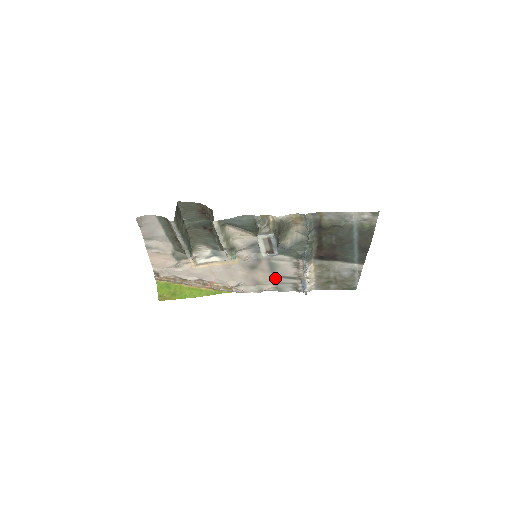
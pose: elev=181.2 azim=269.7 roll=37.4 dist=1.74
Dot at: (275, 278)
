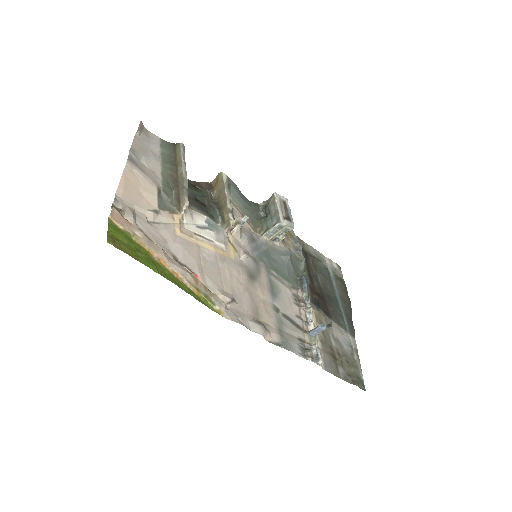
Dot at: (277, 314)
